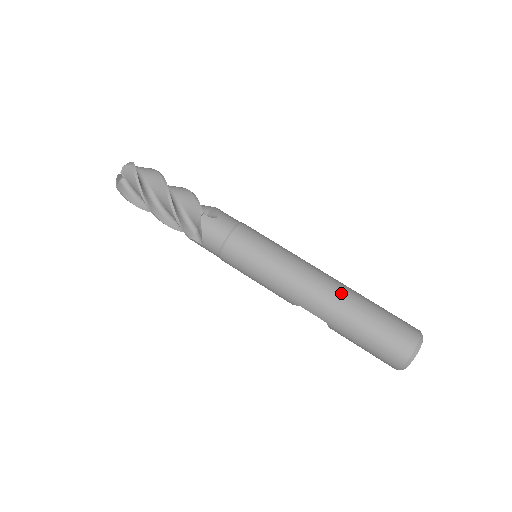
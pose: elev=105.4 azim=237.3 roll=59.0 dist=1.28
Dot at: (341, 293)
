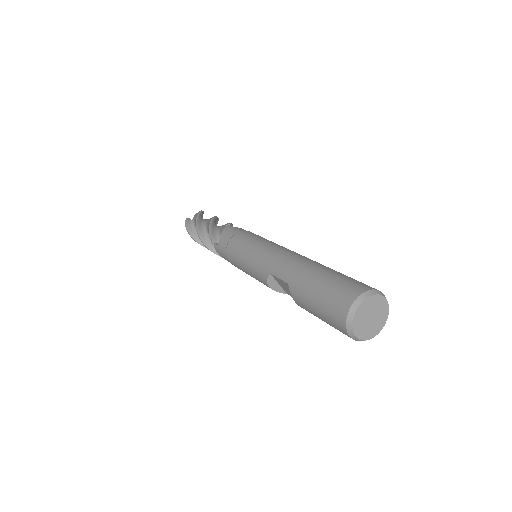
Dot at: (310, 260)
